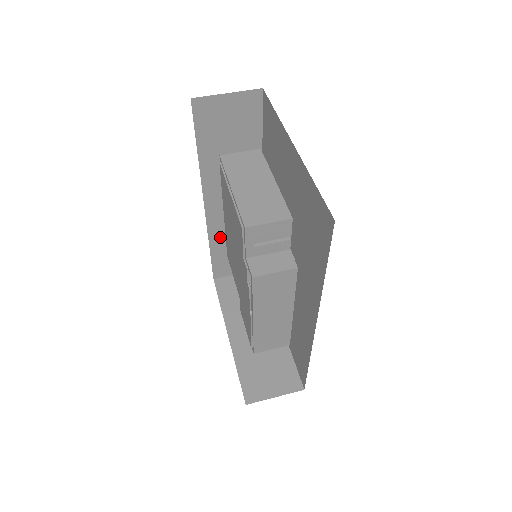
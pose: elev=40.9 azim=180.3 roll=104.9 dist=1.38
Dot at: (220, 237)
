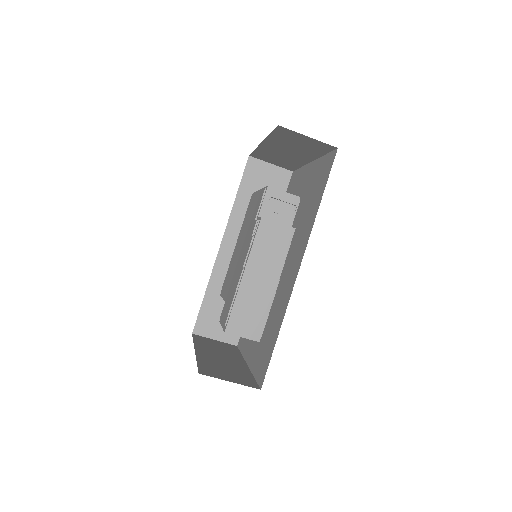
Dot at: (219, 284)
